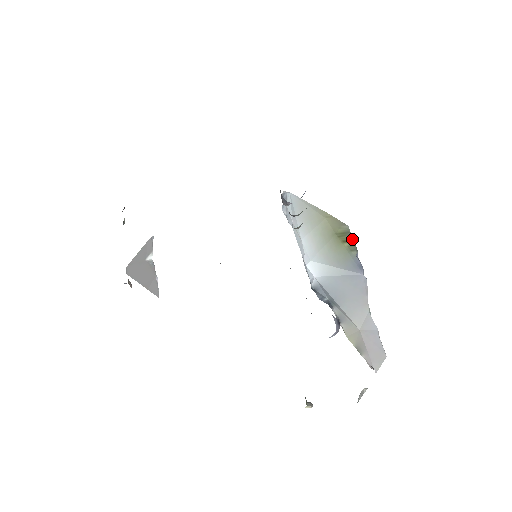
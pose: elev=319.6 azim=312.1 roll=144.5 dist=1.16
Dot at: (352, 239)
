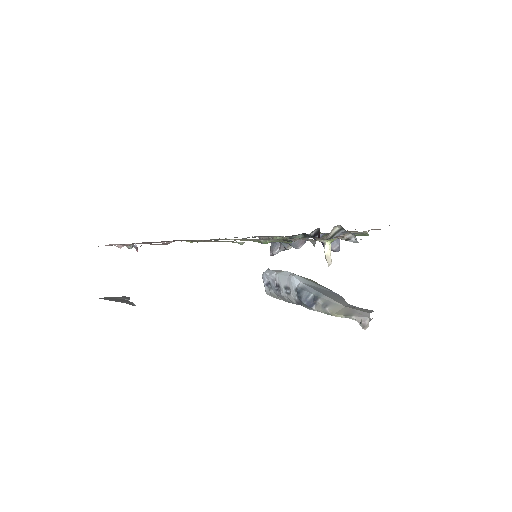
Dot at: occluded
